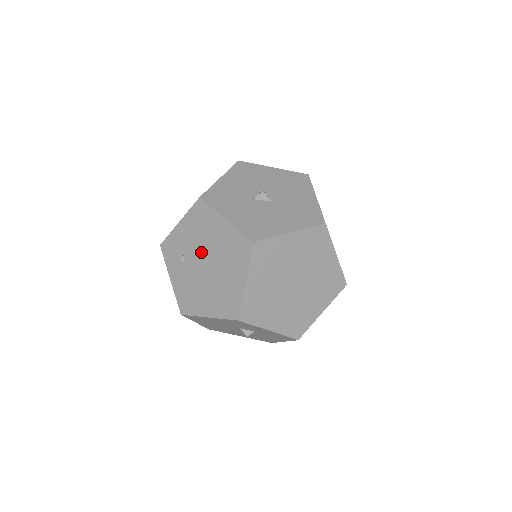
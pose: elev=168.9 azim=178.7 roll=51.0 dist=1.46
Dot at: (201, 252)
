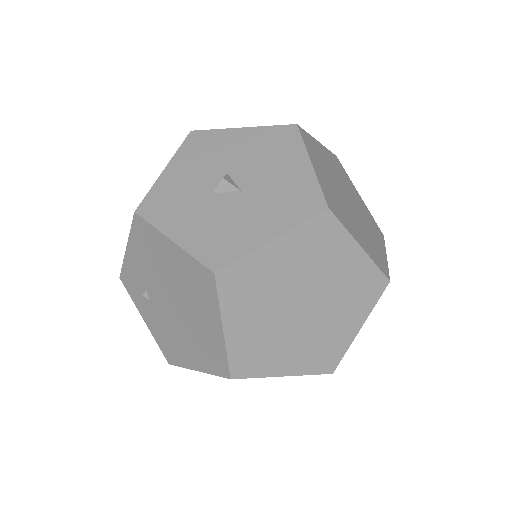
Dot at: (161, 287)
